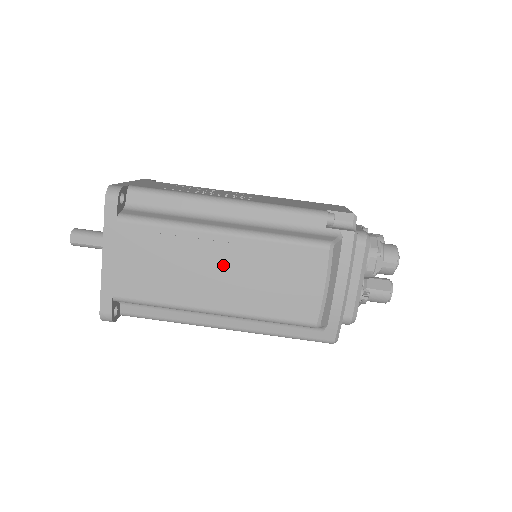
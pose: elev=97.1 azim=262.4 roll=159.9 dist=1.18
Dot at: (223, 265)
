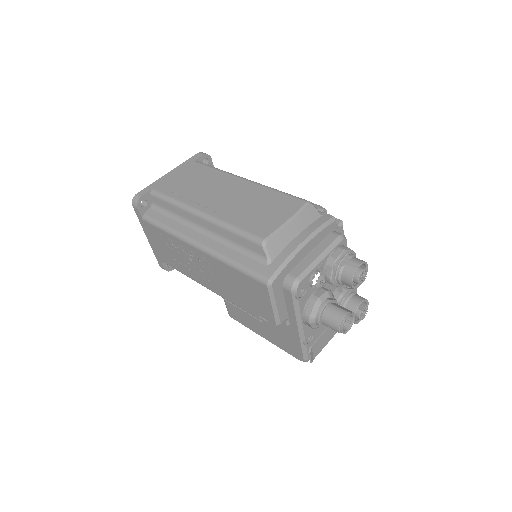
Dot at: (231, 192)
